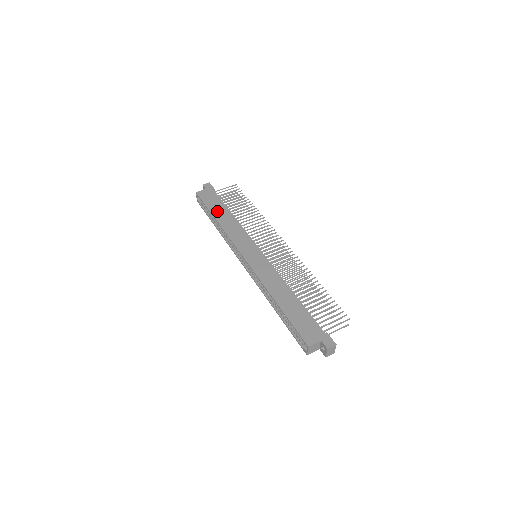
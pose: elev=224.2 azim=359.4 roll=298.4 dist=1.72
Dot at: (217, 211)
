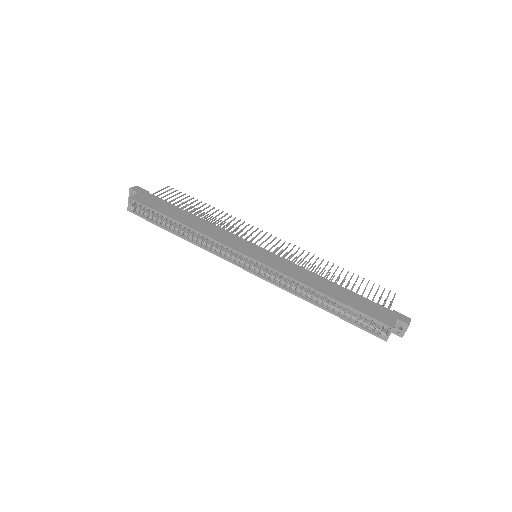
Dot at: (175, 214)
